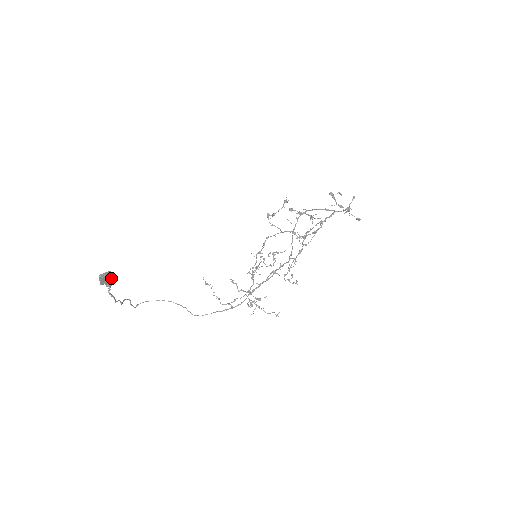
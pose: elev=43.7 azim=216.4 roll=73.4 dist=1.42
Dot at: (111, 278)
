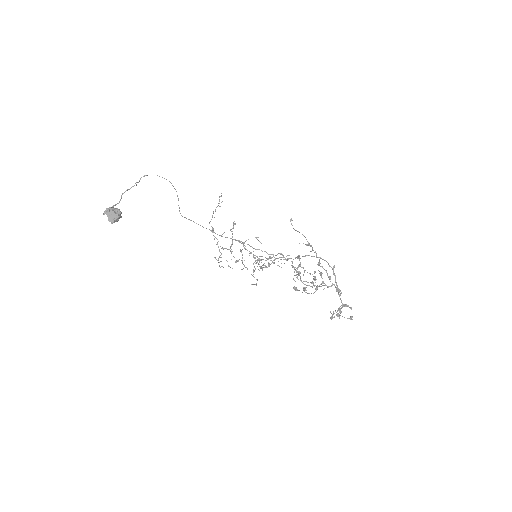
Dot at: (115, 220)
